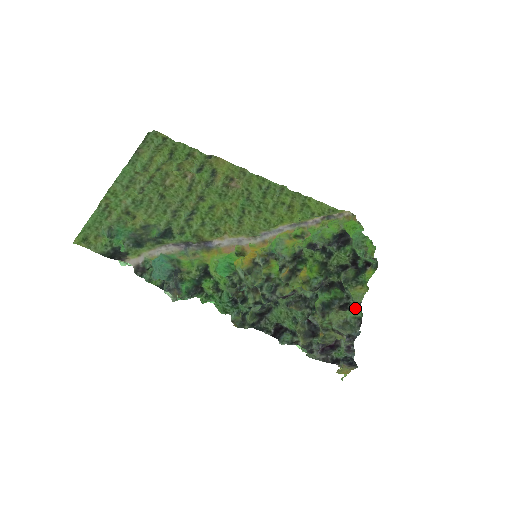
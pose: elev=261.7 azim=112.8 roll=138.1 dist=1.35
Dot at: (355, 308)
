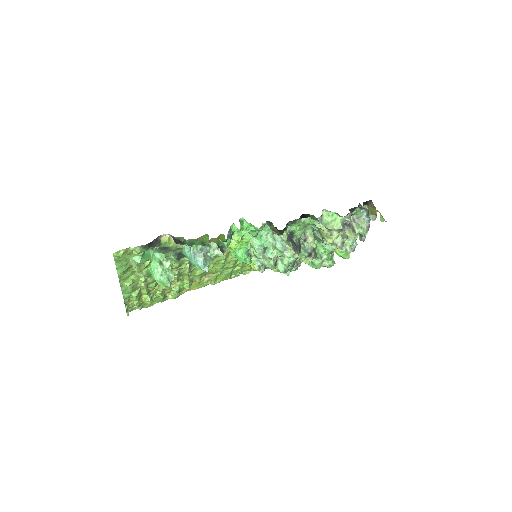
Dot at: occluded
